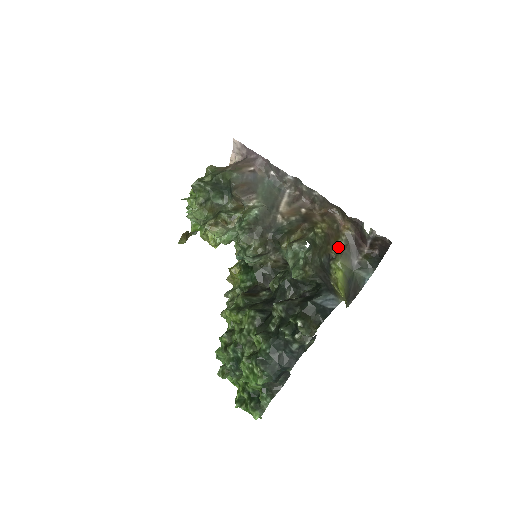
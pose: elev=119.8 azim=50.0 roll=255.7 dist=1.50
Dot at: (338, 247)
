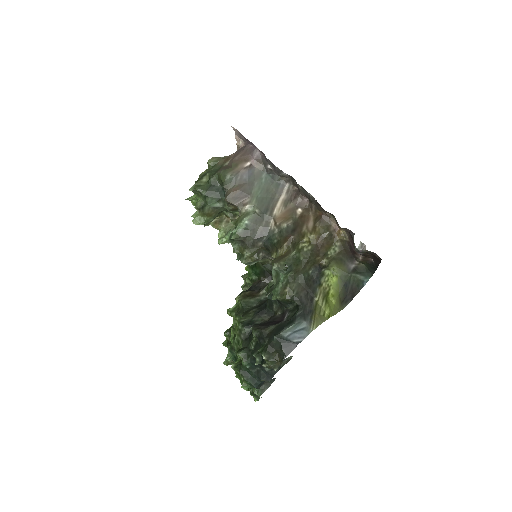
Dot at: (331, 254)
